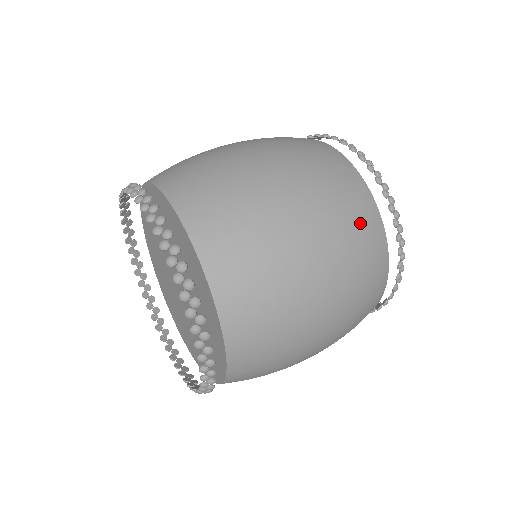
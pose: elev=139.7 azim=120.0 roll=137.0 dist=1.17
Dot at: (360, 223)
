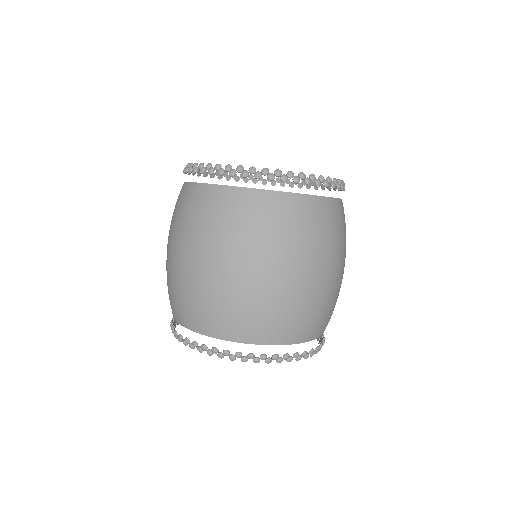
Dot at: (283, 220)
